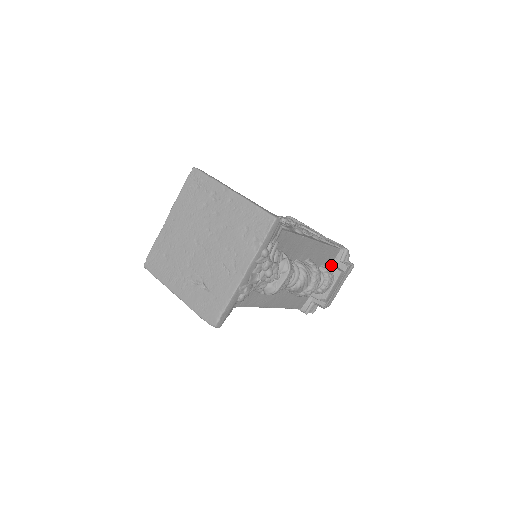
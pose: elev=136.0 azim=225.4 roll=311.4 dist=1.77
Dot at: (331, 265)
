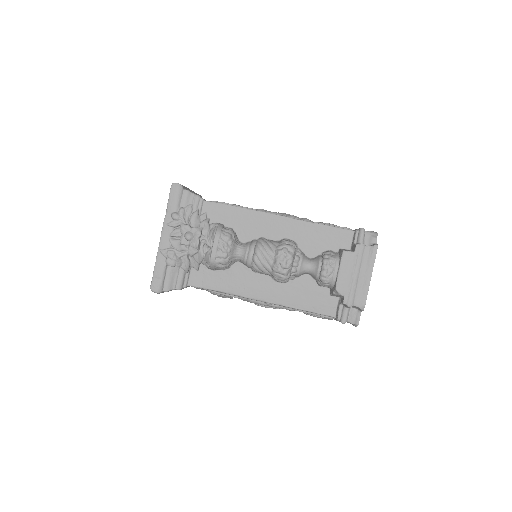
Dot at: (340, 249)
